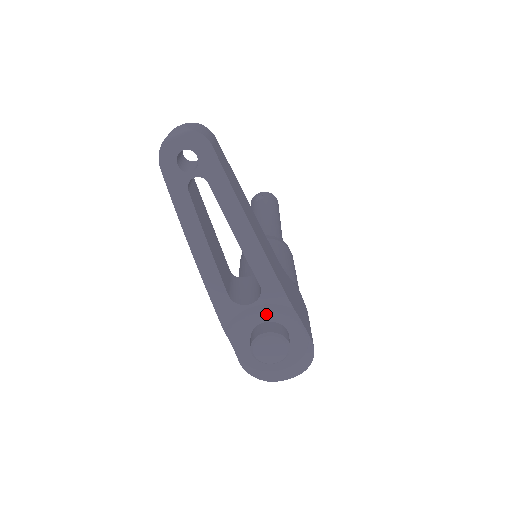
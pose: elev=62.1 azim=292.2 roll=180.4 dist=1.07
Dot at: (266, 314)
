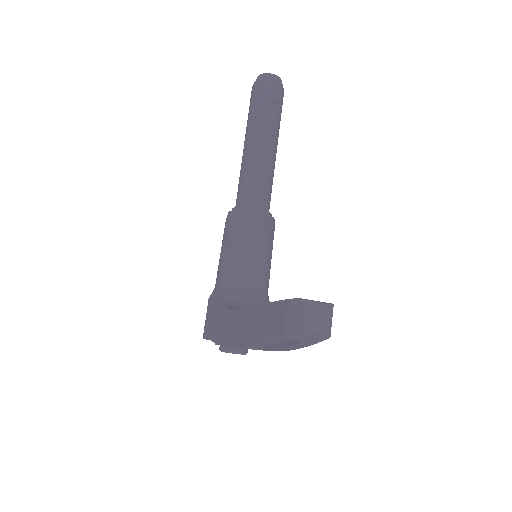
Dot at: occluded
